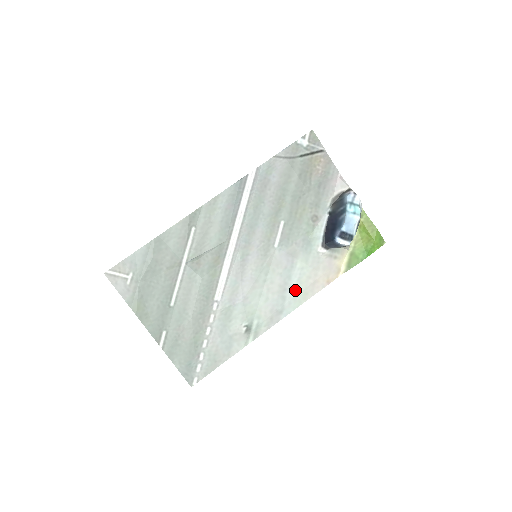
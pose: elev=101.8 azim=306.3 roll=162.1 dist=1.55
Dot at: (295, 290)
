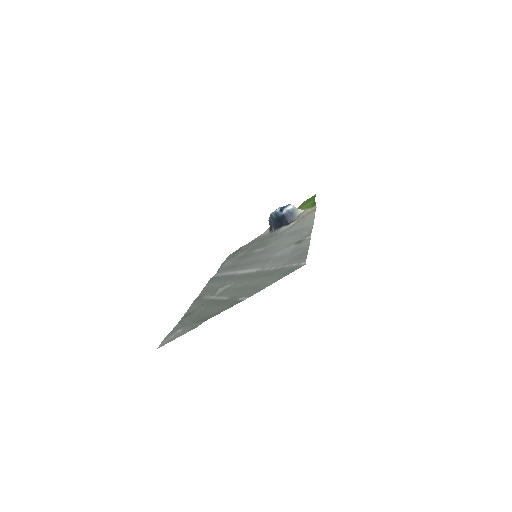
Dot at: (300, 226)
